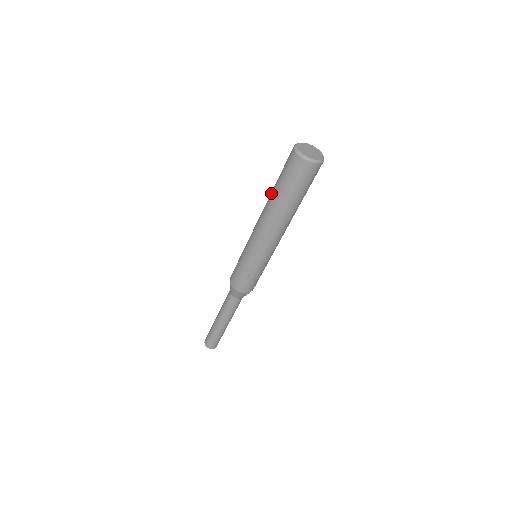
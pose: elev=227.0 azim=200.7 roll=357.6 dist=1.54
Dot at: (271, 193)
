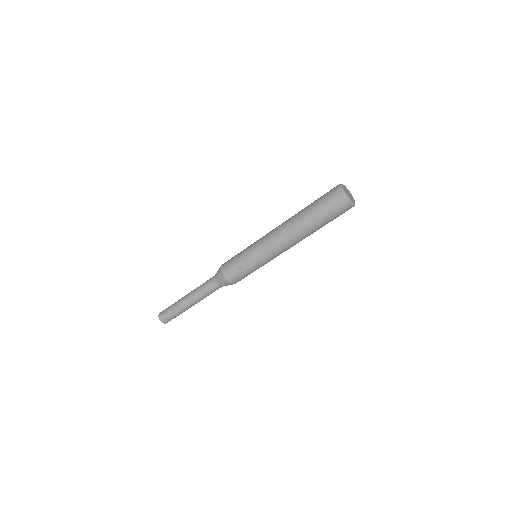
Dot at: (302, 209)
